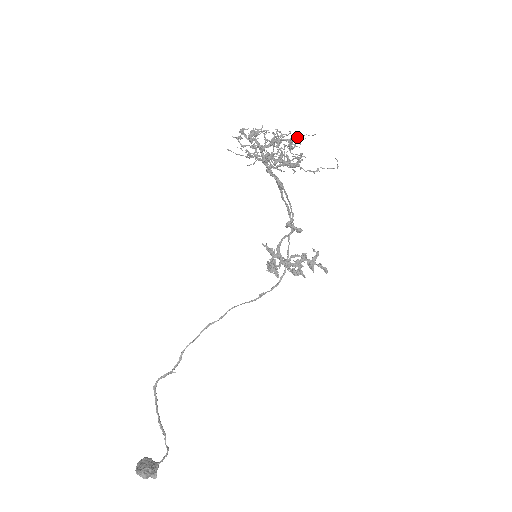
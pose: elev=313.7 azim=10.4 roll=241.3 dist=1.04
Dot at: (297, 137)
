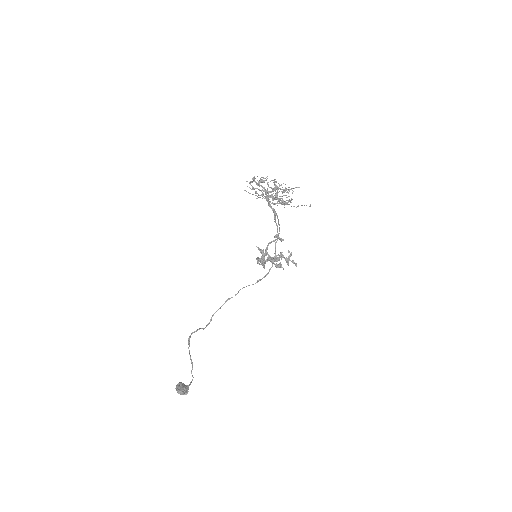
Dot at: (289, 187)
